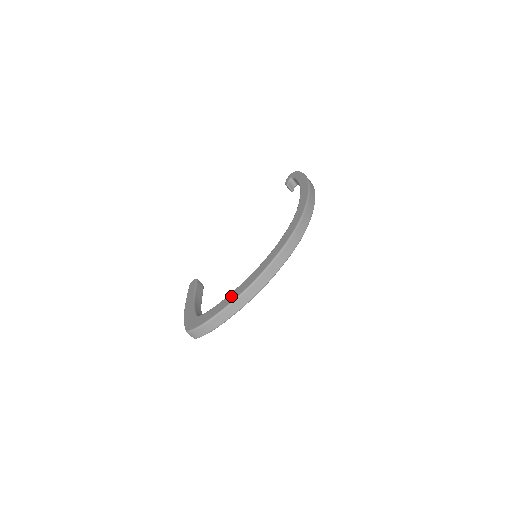
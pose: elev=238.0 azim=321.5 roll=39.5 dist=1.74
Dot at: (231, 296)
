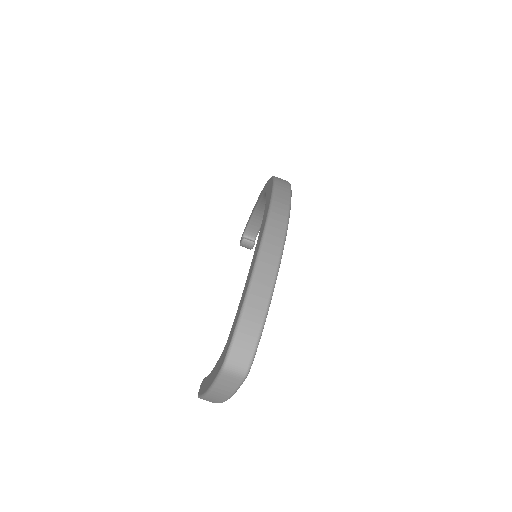
Dot at: (252, 259)
